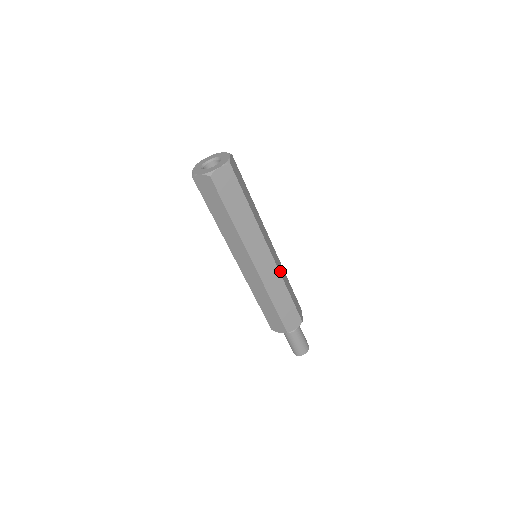
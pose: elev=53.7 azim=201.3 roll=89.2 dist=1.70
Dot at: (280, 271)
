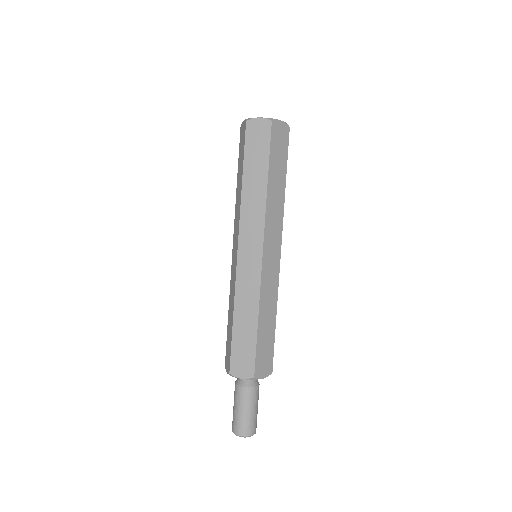
Dot at: (277, 284)
